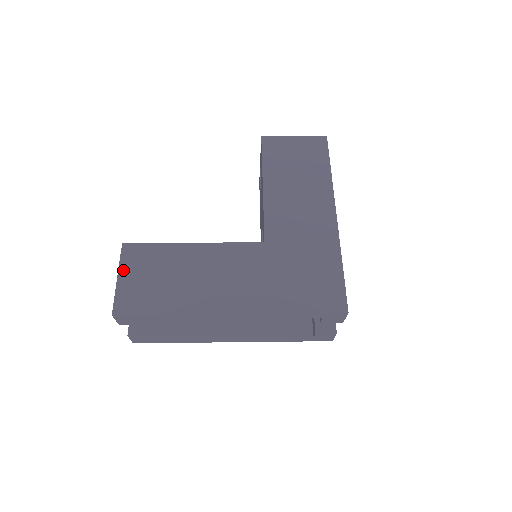
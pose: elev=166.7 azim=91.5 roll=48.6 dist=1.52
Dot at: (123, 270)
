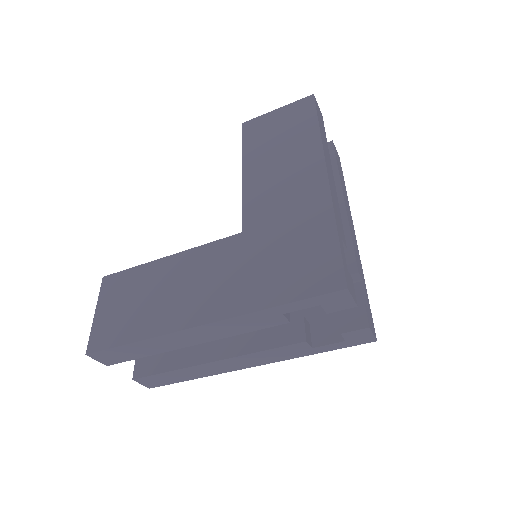
Dot at: (100, 304)
